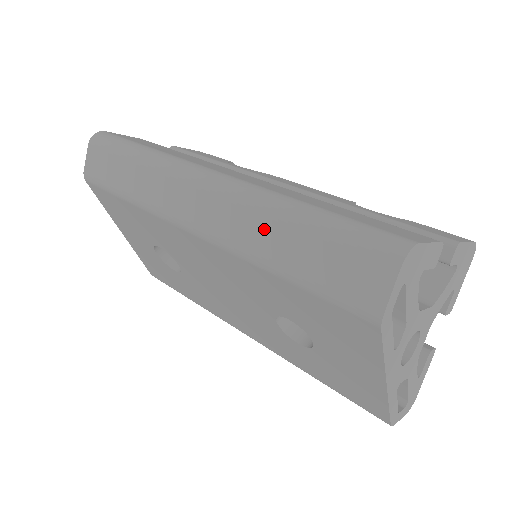
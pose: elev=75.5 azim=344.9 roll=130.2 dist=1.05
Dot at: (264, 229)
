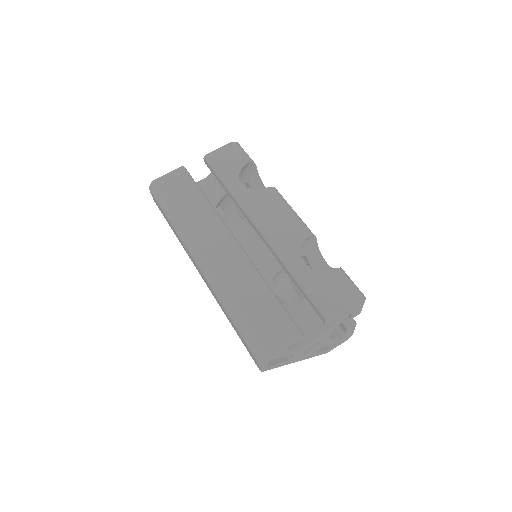
Dot at: (222, 307)
